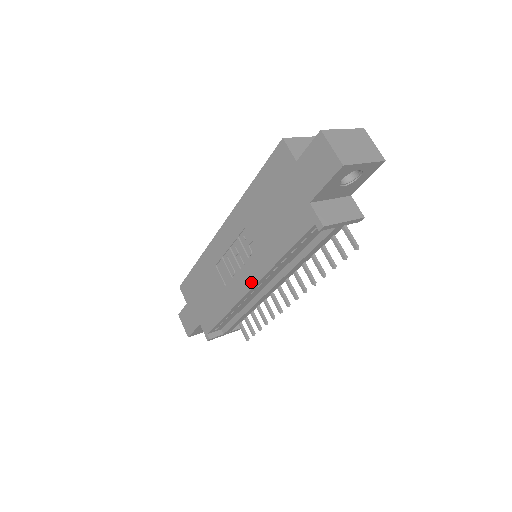
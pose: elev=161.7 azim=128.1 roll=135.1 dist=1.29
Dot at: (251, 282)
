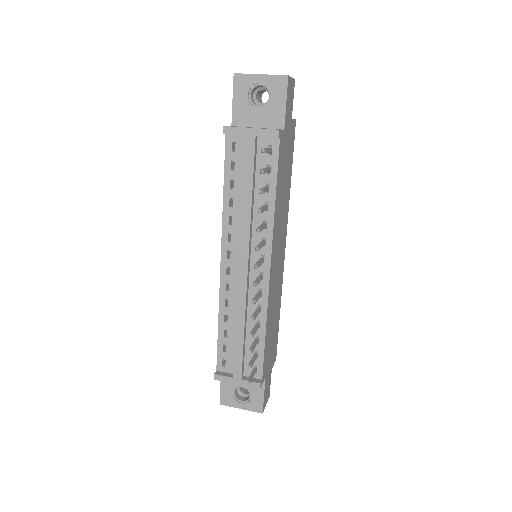
Dot at: (222, 252)
